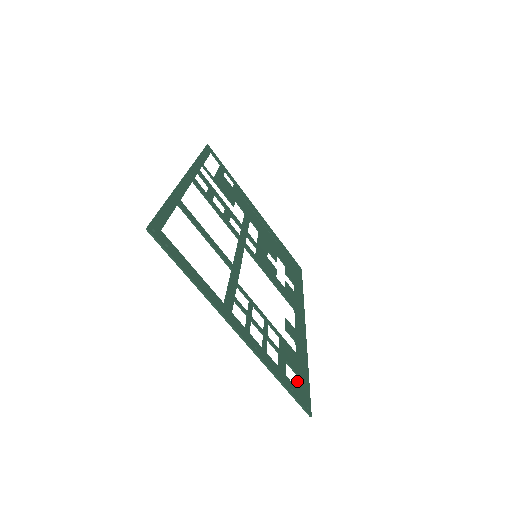
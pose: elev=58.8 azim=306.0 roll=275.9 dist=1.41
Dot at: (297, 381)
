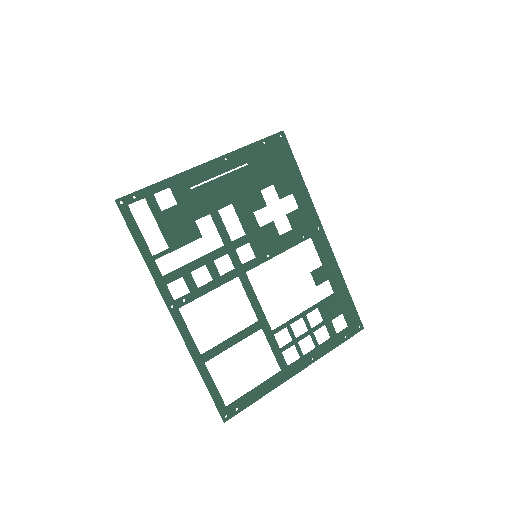
Dot at: (345, 319)
